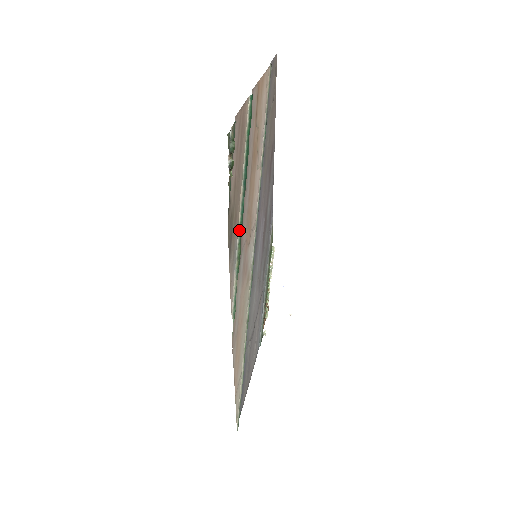
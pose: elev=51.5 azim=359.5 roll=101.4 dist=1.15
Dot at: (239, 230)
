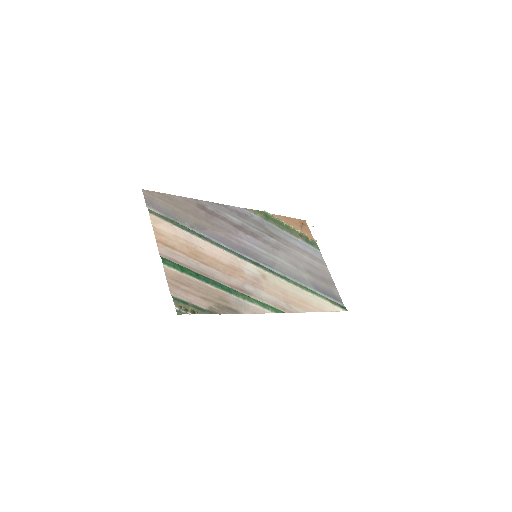
Dot at: (230, 294)
